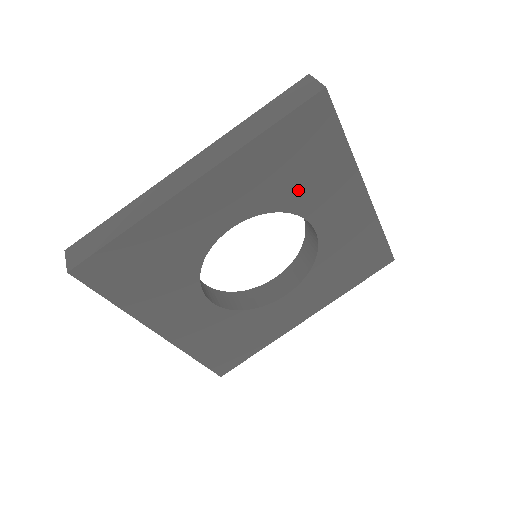
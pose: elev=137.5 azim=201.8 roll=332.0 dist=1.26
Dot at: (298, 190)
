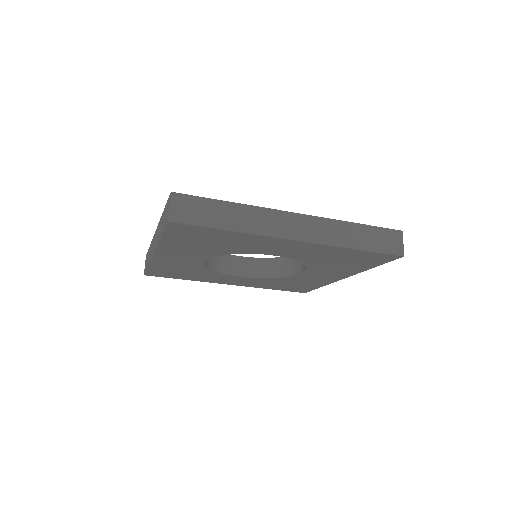
Dot at: (325, 264)
